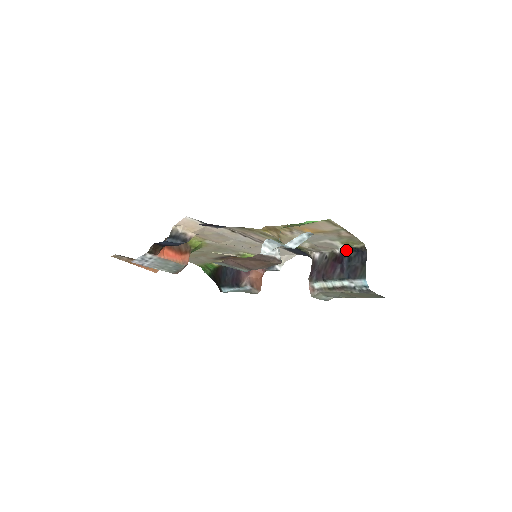
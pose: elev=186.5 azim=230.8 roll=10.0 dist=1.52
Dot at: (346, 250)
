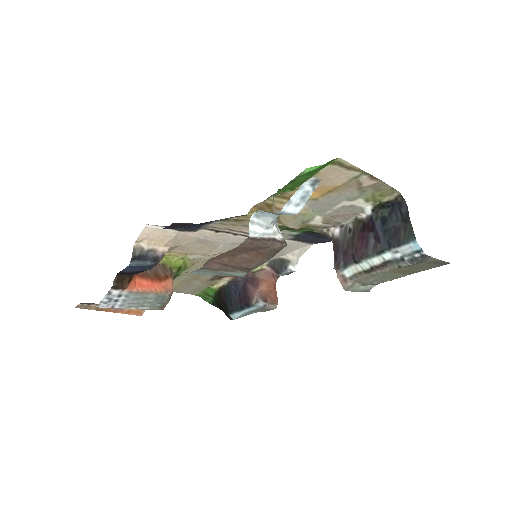
Dot at: (375, 210)
